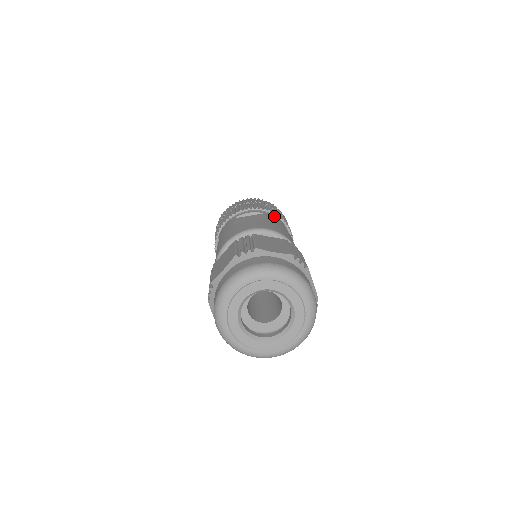
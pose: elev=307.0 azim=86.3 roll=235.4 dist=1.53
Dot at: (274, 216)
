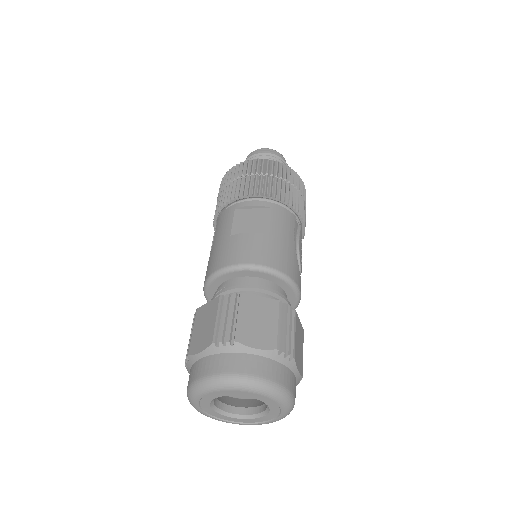
Dot at: (283, 209)
